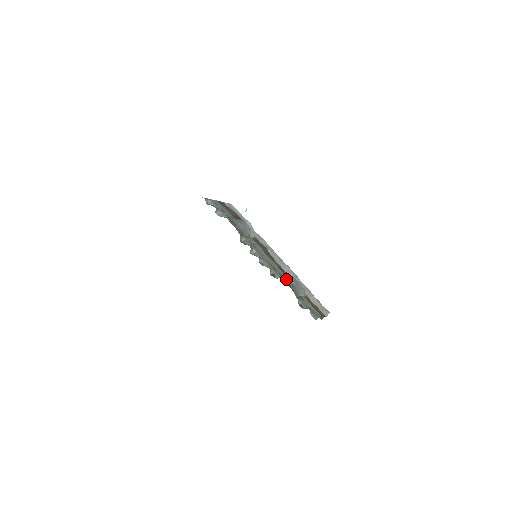
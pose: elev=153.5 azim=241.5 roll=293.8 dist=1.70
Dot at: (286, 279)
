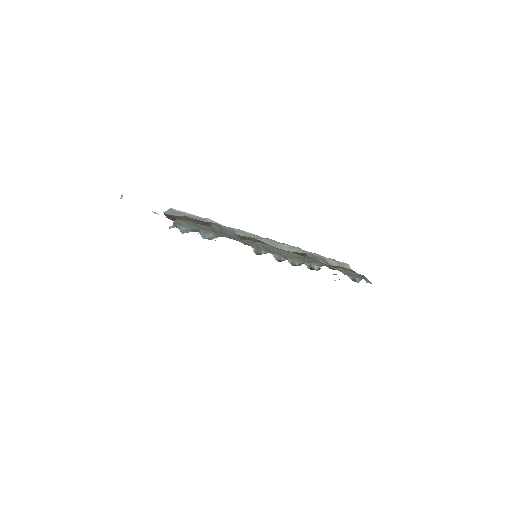
Dot at: (320, 262)
